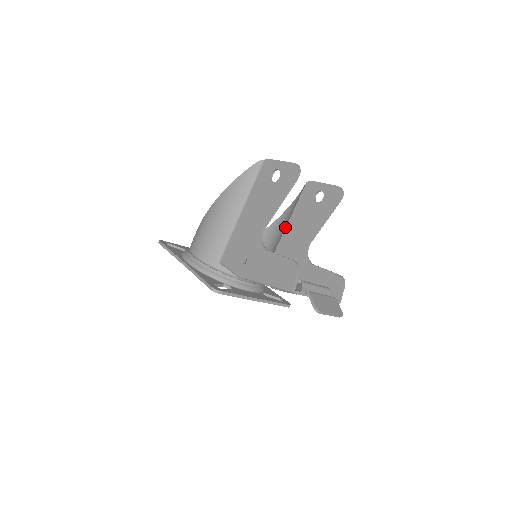
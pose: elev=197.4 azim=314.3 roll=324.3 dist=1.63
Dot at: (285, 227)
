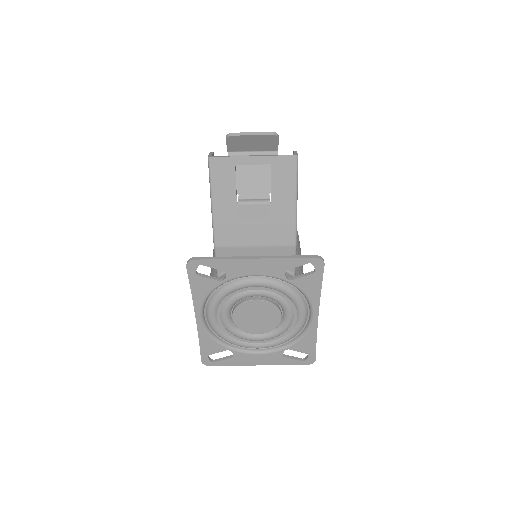
Dot at: occluded
